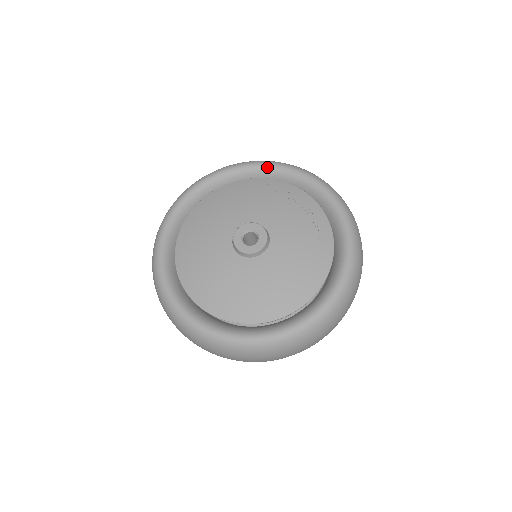
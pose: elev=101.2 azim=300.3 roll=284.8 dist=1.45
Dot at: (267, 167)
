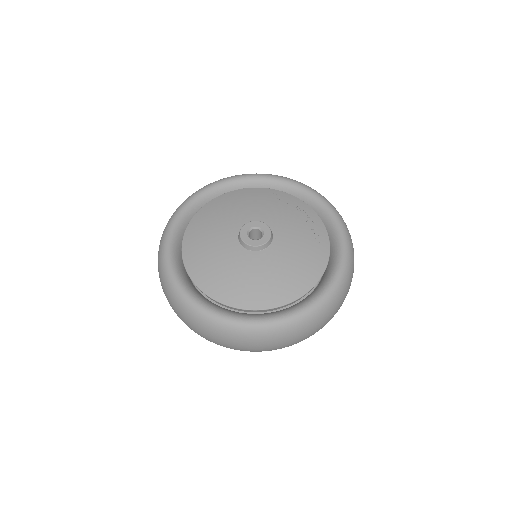
Dot at: (273, 179)
